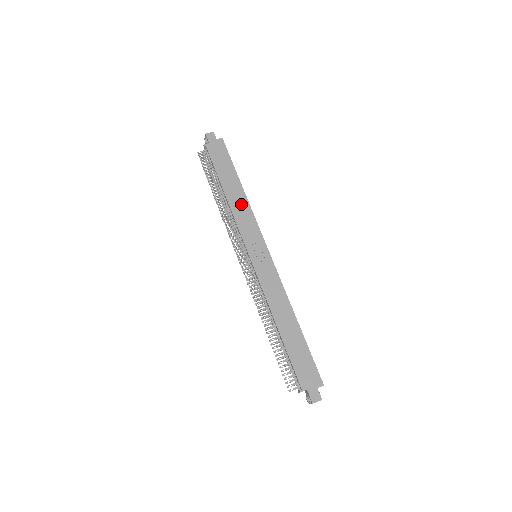
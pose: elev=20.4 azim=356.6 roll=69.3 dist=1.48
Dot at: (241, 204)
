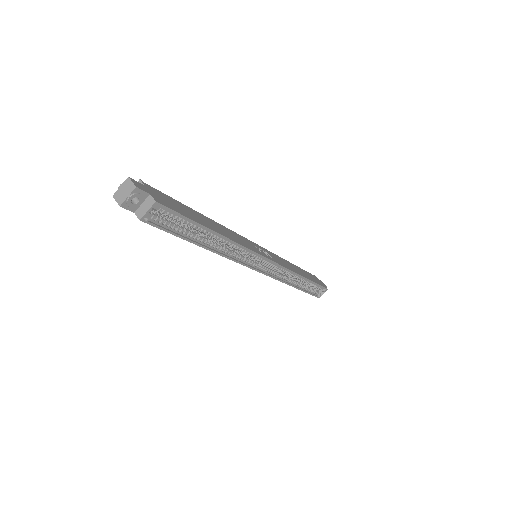
Dot at: (293, 268)
